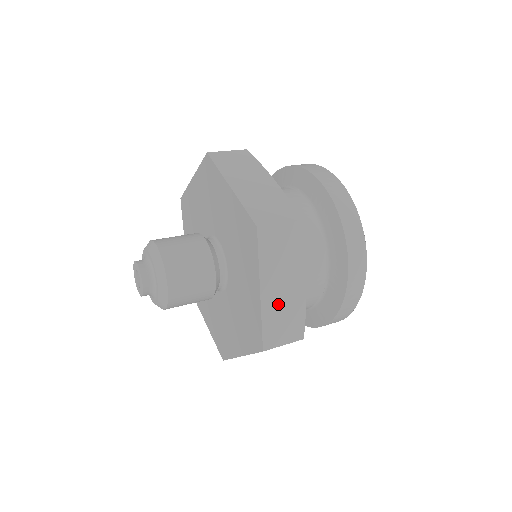
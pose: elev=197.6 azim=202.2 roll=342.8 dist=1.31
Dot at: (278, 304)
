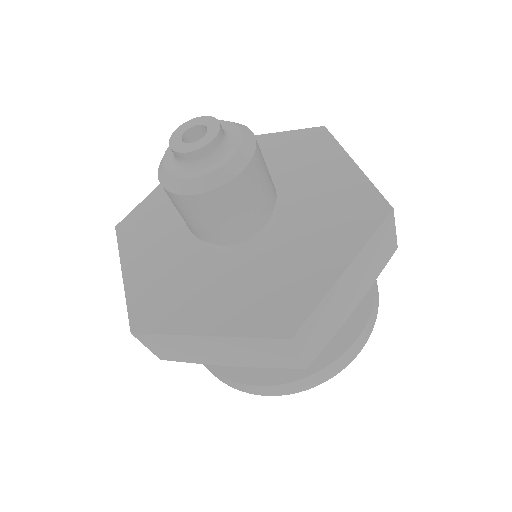
Dot at: (336, 302)
